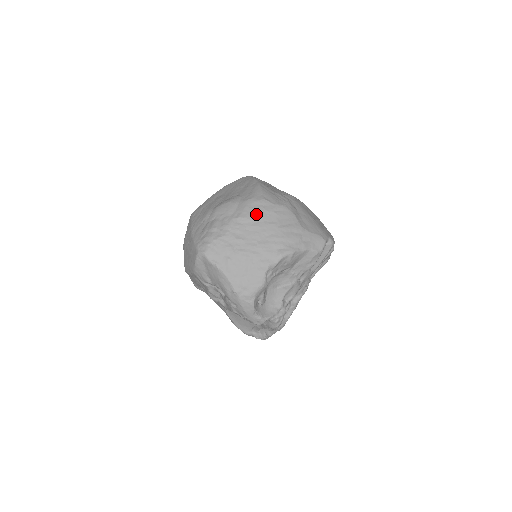
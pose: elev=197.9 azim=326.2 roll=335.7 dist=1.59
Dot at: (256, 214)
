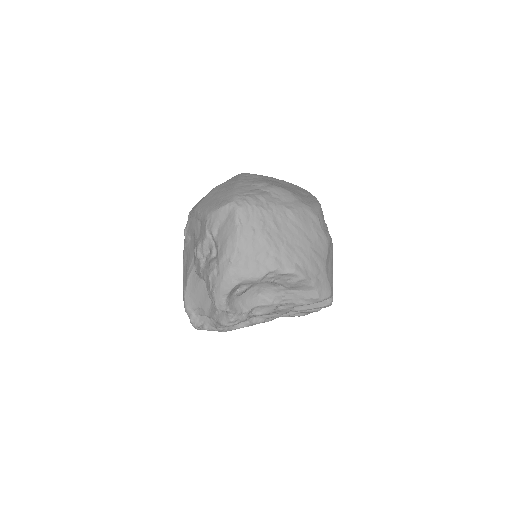
Dot at: (304, 221)
